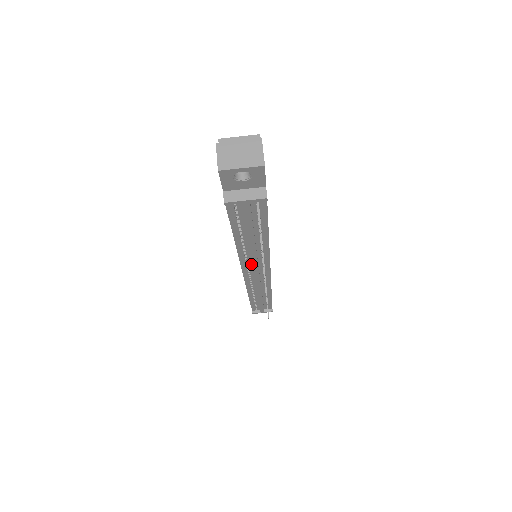
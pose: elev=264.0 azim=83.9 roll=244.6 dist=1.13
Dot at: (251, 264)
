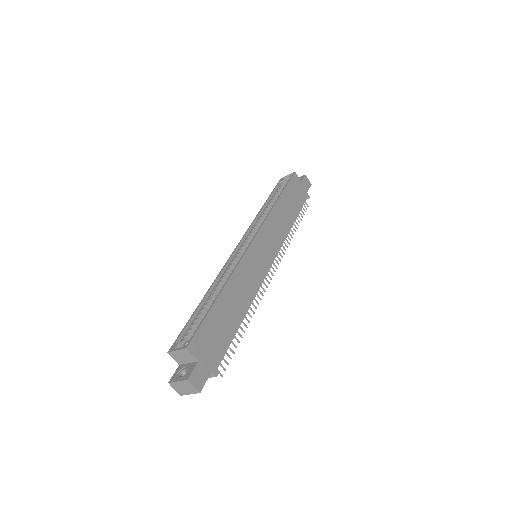
Dot at: occluded
